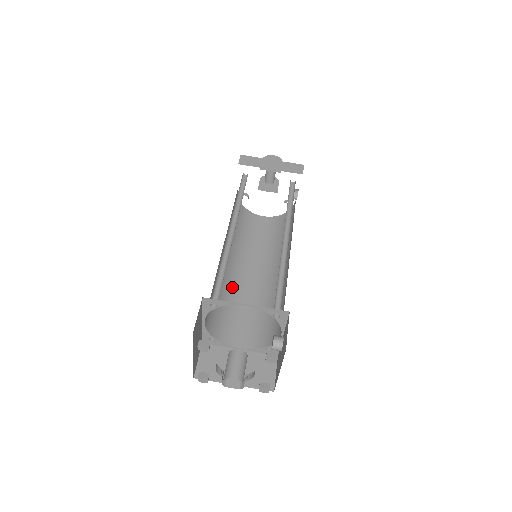
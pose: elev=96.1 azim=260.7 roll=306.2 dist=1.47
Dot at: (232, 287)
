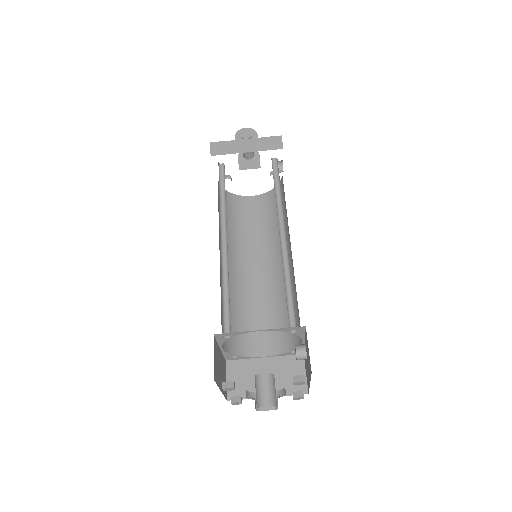
Dot at: (240, 291)
